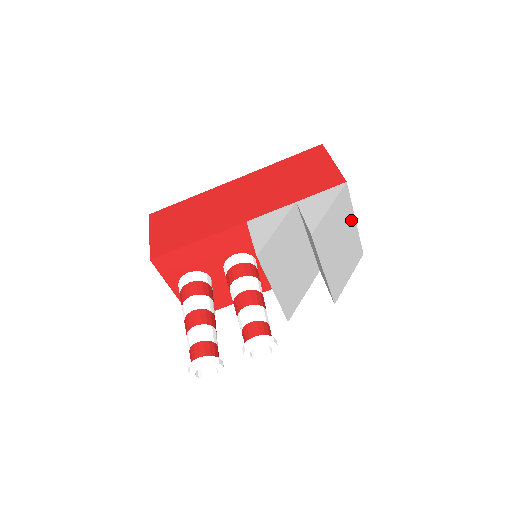
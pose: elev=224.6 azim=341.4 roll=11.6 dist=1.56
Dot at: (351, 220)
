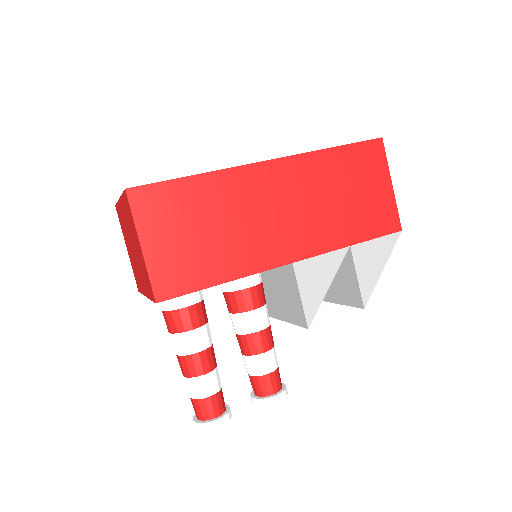
Dot at: occluded
